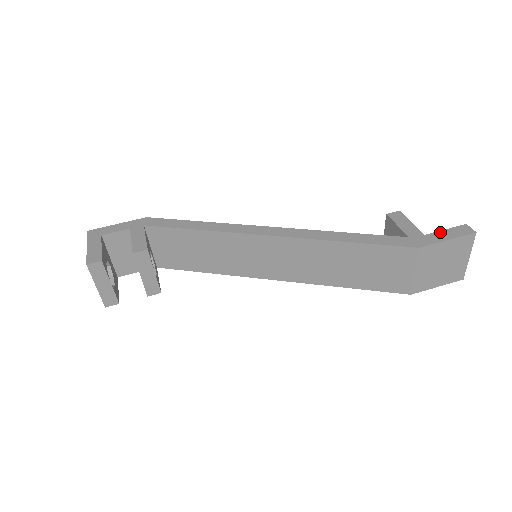
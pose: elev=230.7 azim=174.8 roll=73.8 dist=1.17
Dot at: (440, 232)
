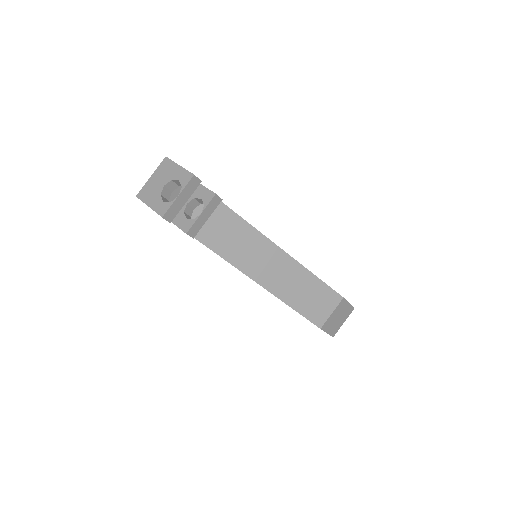
Dot at: occluded
